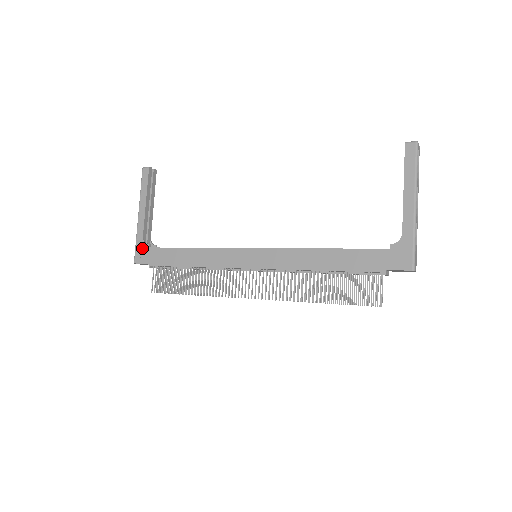
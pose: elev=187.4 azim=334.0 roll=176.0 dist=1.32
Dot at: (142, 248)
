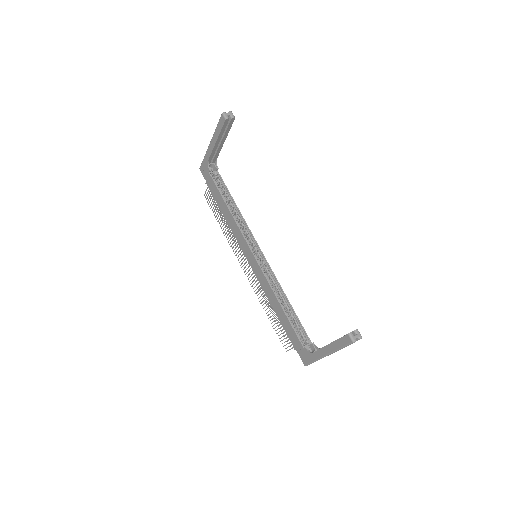
Dot at: (205, 167)
